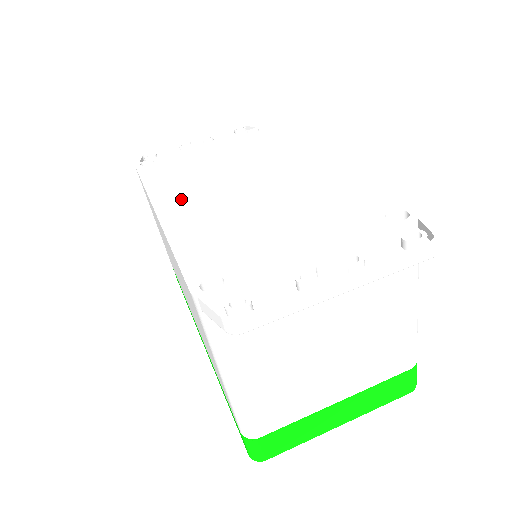
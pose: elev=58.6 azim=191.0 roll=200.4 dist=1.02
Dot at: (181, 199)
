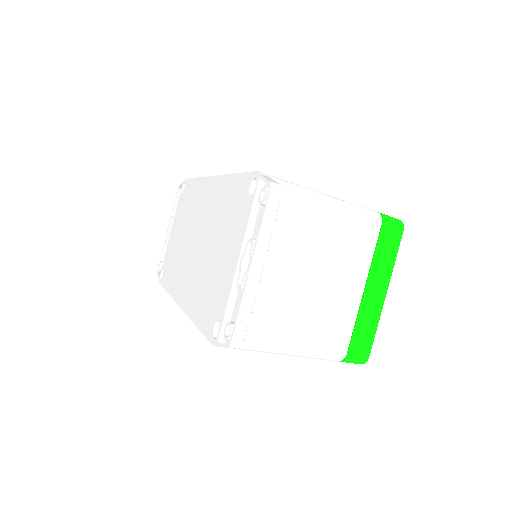
Dot at: (183, 285)
